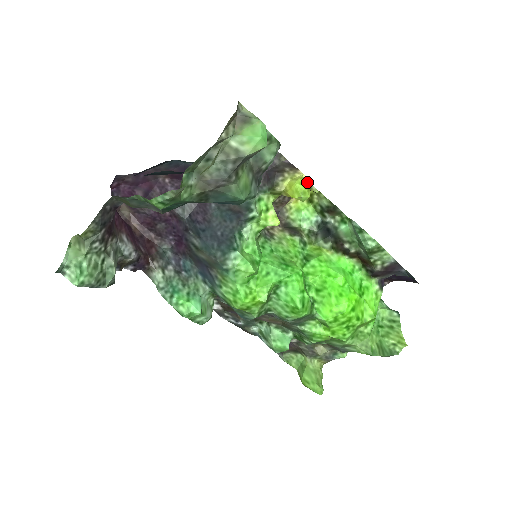
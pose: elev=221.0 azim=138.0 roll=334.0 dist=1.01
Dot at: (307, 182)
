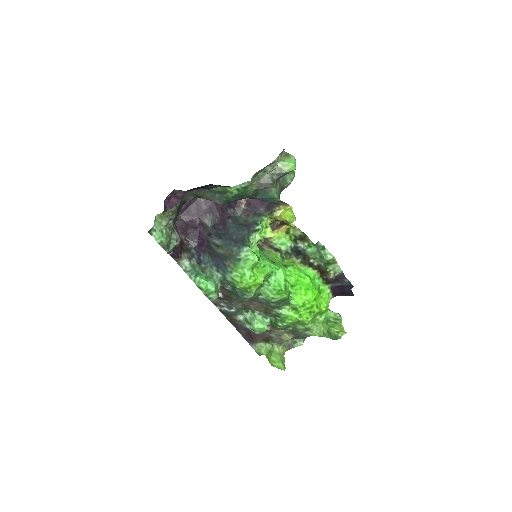
Dot at: occluded
